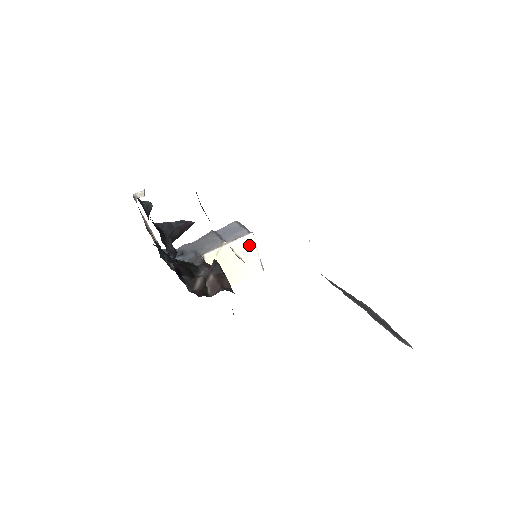
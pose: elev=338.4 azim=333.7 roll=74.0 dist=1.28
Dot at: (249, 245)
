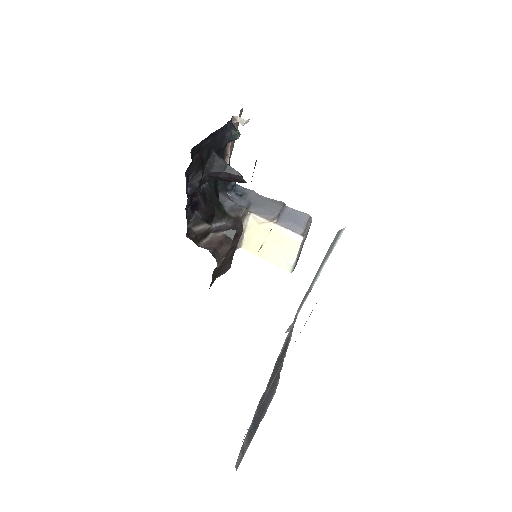
Dot at: (293, 243)
